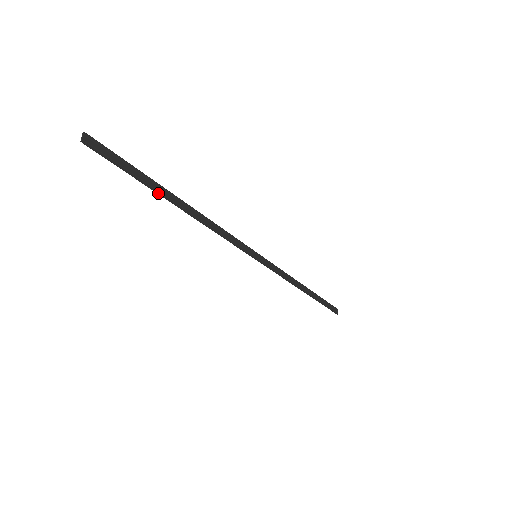
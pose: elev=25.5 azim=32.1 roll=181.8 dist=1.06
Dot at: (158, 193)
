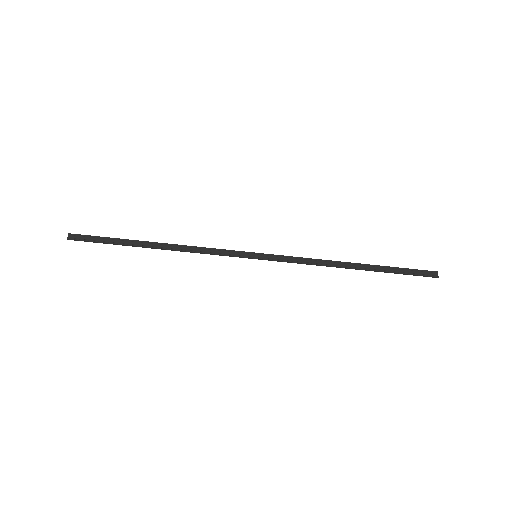
Dot at: occluded
